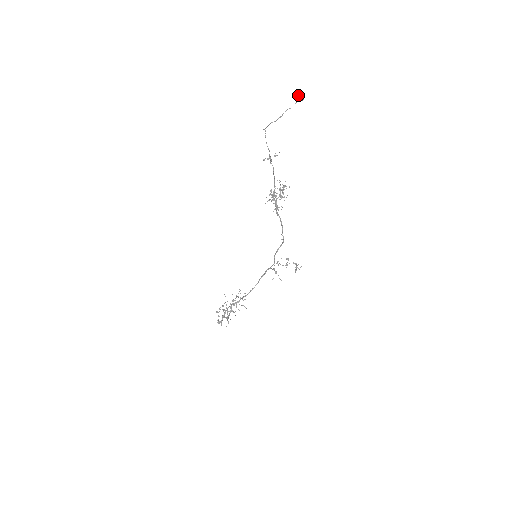
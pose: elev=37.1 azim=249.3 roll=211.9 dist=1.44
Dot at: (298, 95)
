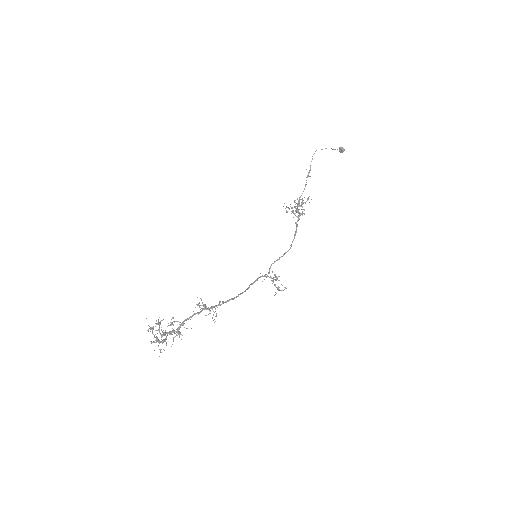
Dot at: occluded
